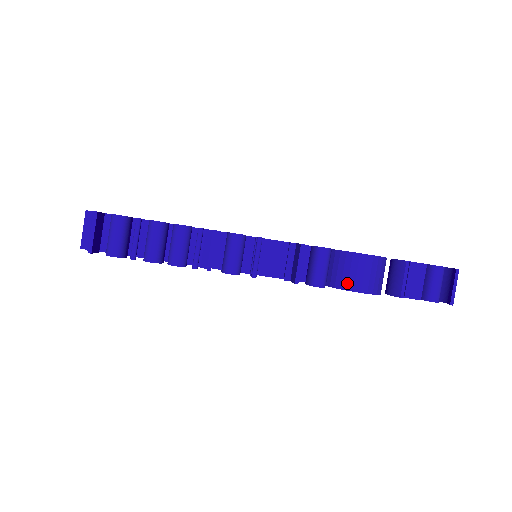
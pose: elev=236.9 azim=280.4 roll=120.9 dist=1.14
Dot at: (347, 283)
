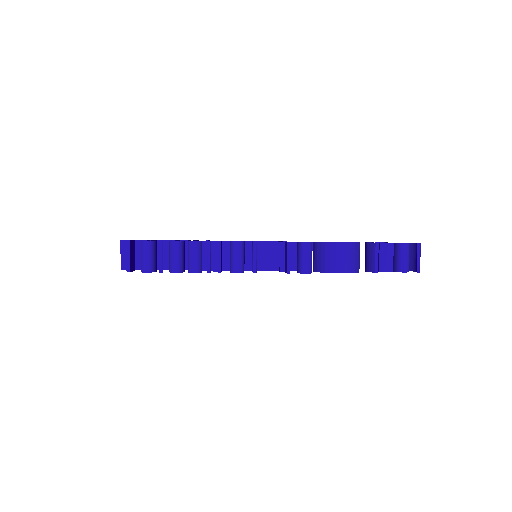
Dot at: (329, 267)
